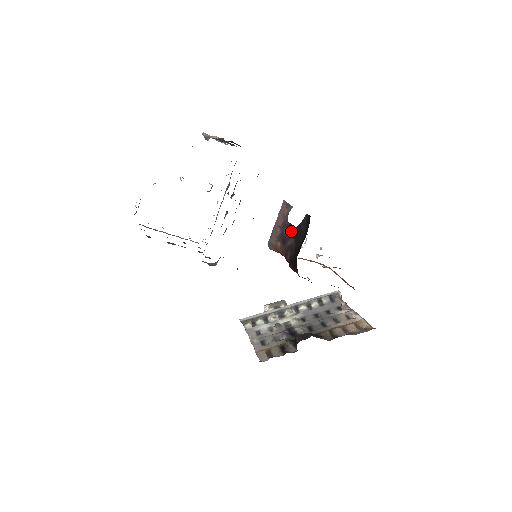
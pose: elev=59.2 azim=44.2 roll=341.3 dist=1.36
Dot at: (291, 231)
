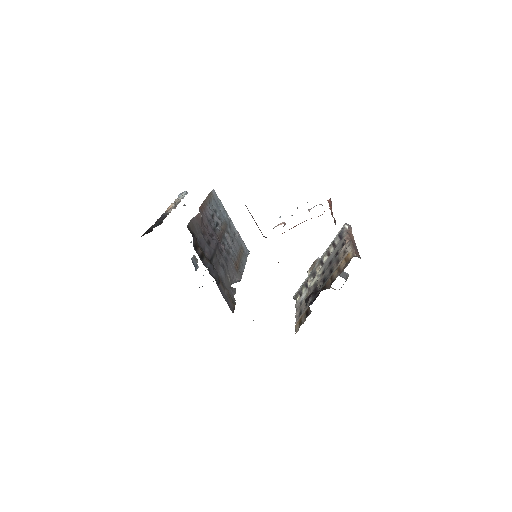
Dot at: occluded
